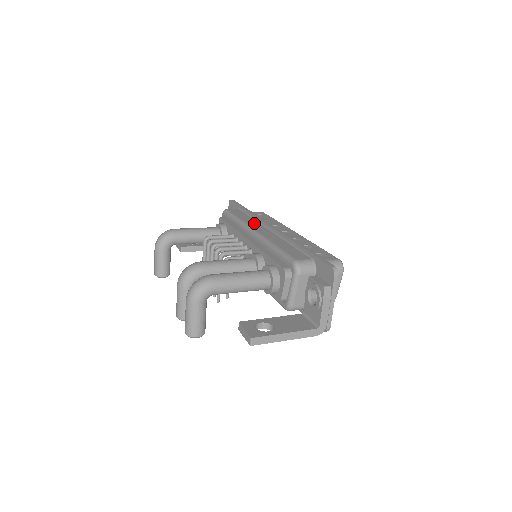
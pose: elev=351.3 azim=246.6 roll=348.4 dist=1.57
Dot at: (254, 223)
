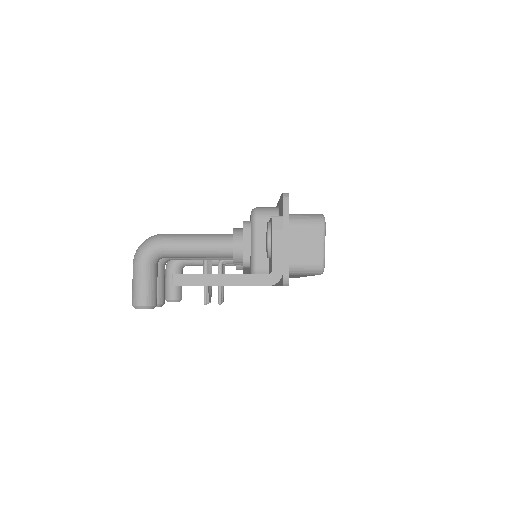
Dot at: occluded
